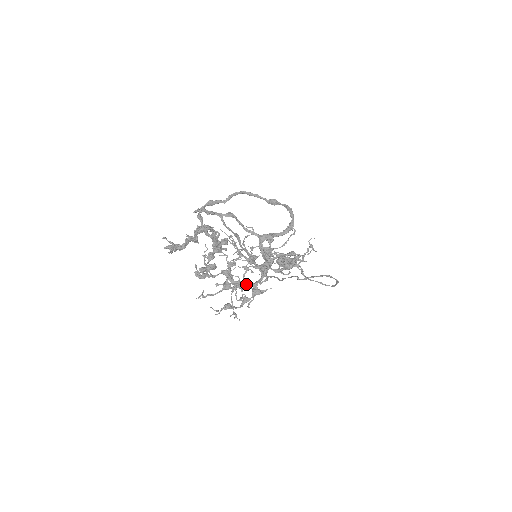
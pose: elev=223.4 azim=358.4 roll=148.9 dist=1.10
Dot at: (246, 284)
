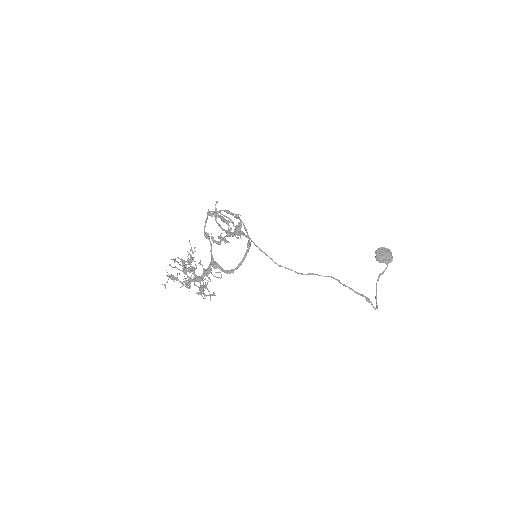
Dot at: (187, 276)
